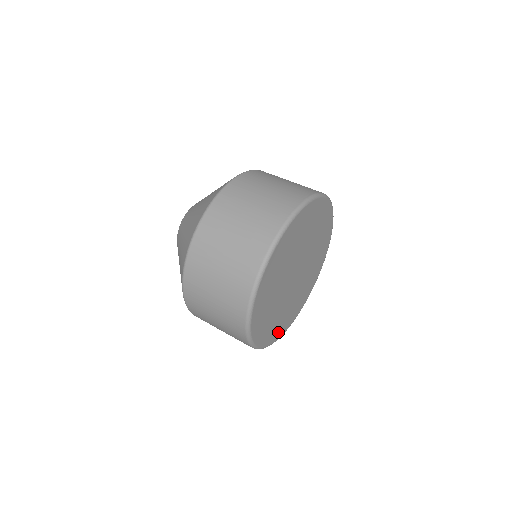
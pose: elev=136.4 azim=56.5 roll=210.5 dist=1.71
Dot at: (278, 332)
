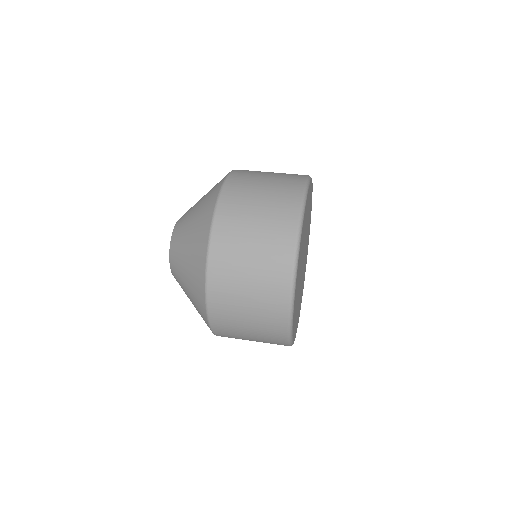
Dot at: (299, 313)
